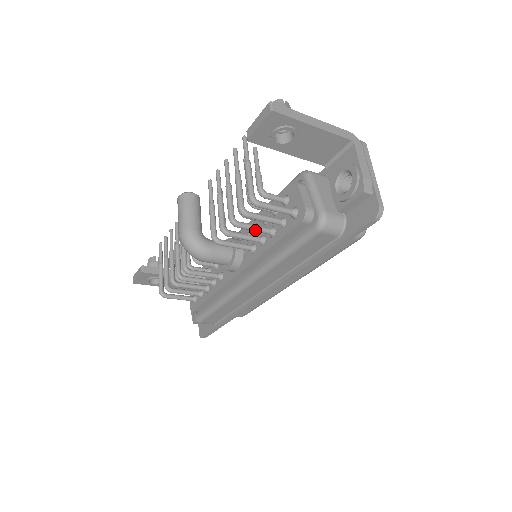
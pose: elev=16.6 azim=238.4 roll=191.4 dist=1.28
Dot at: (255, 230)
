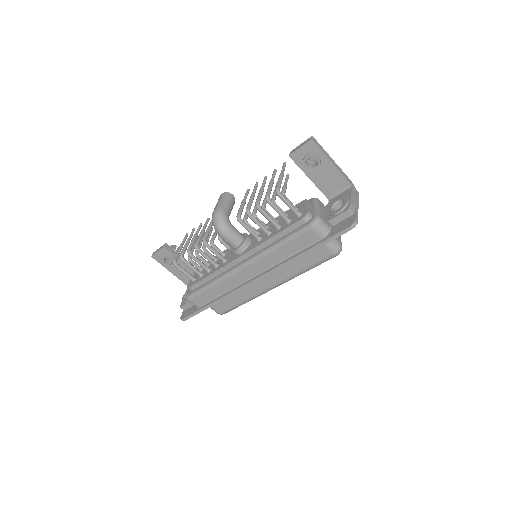
Dot at: (269, 219)
